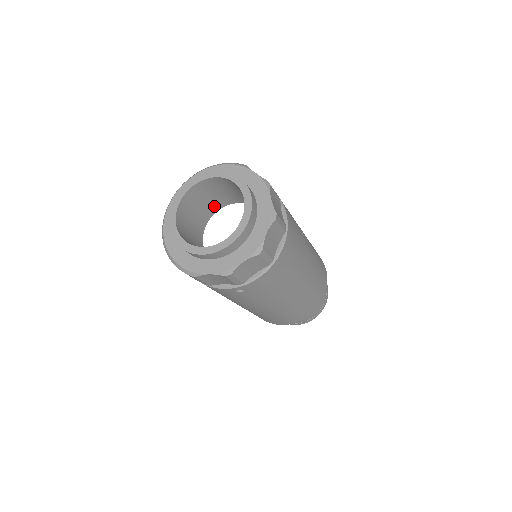
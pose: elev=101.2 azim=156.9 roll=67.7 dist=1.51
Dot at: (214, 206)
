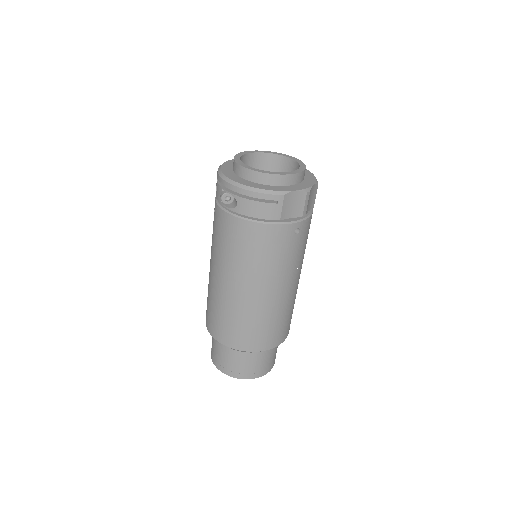
Dot at: occluded
